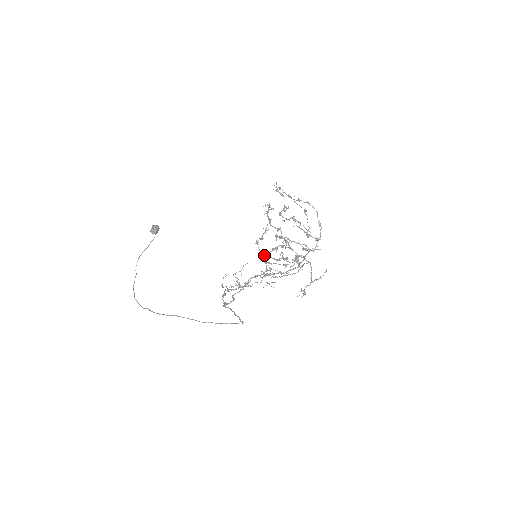
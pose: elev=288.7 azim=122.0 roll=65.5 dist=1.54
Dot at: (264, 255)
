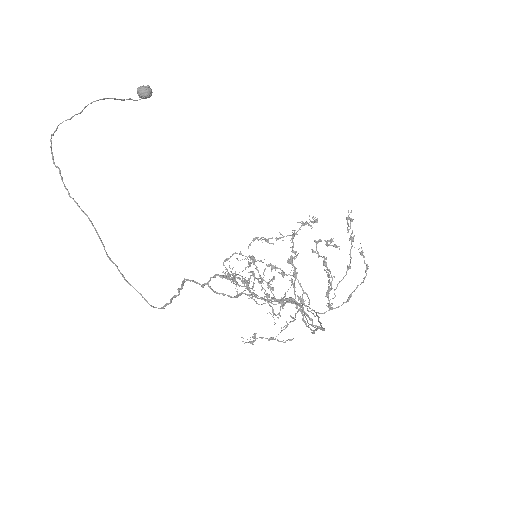
Dot at: (253, 260)
